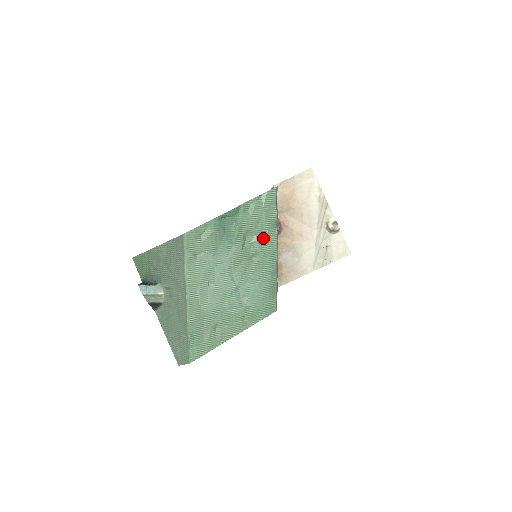
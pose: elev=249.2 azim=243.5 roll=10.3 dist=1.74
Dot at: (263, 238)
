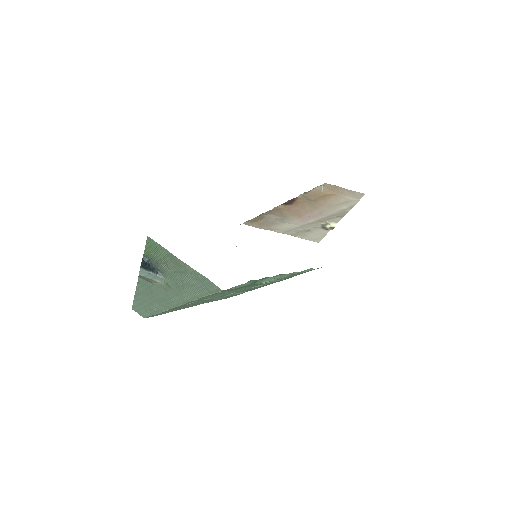
Dot at: occluded
